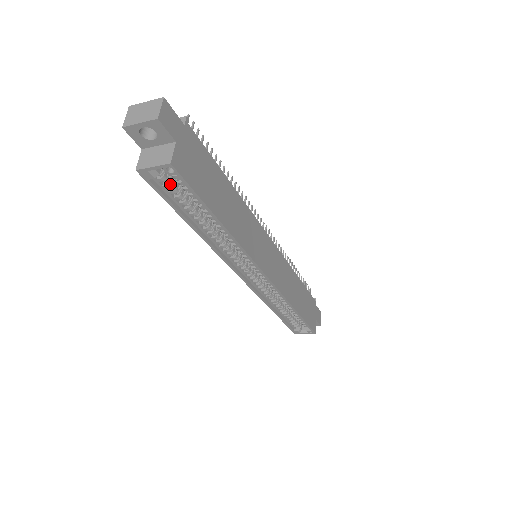
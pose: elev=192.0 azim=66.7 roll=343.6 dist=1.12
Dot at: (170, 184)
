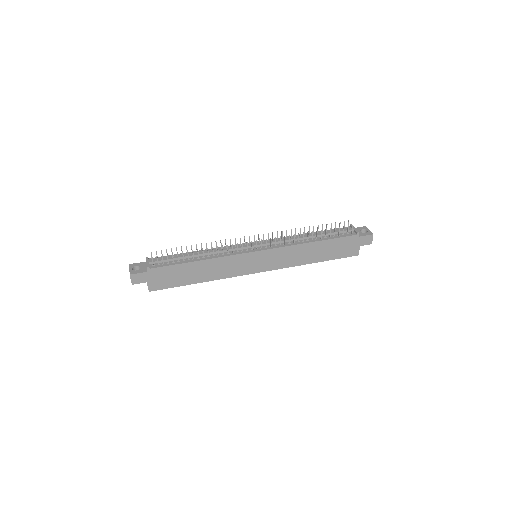
Dot at: occluded
